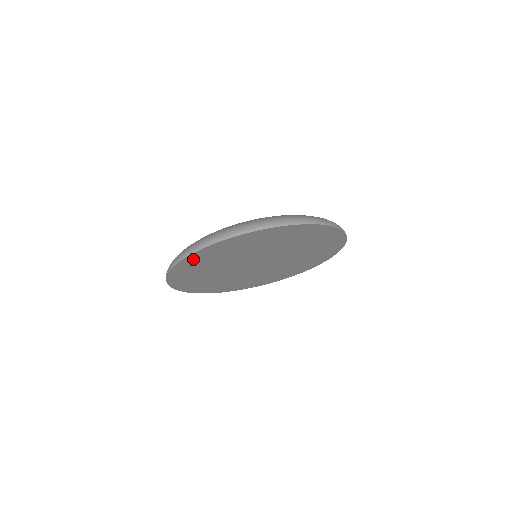
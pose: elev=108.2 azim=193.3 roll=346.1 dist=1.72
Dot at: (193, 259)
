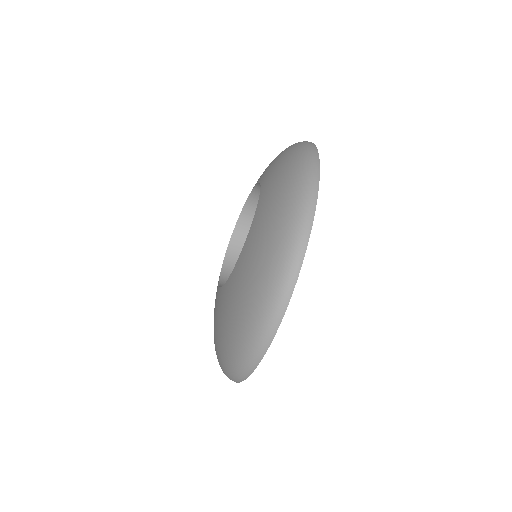
Dot at: occluded
